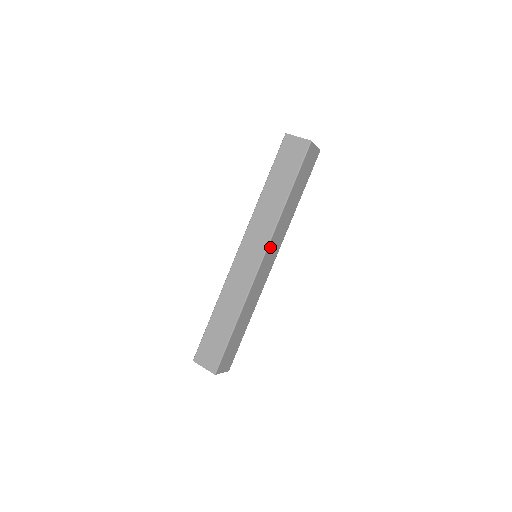
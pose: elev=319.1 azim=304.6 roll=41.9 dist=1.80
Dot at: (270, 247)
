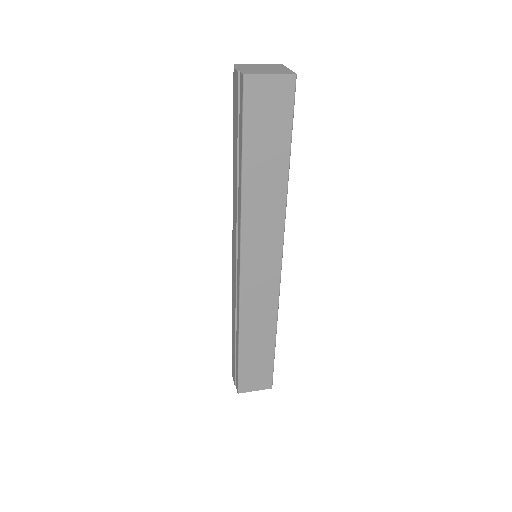
Dot at: occluded
